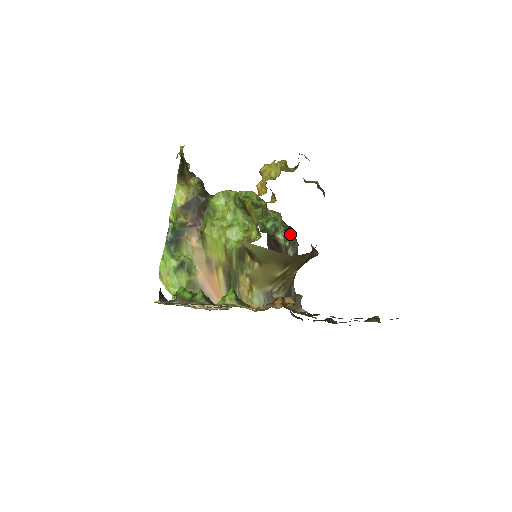
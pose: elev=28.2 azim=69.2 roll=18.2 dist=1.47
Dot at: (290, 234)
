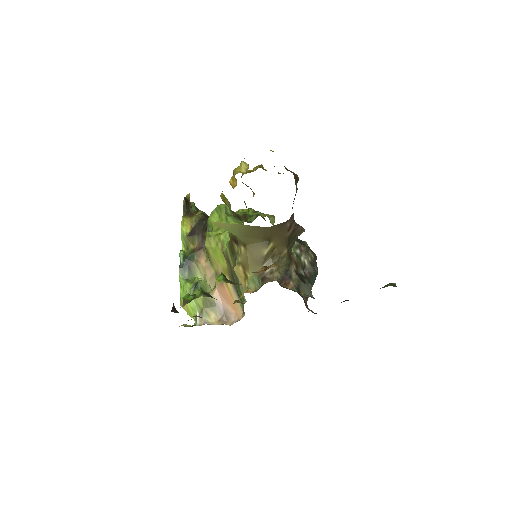
Dot at: (299, 243)
